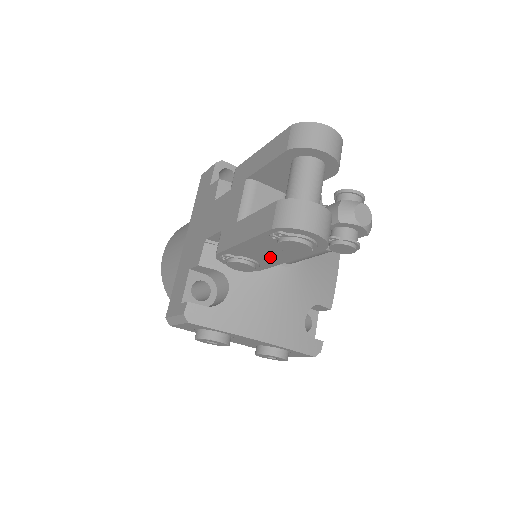
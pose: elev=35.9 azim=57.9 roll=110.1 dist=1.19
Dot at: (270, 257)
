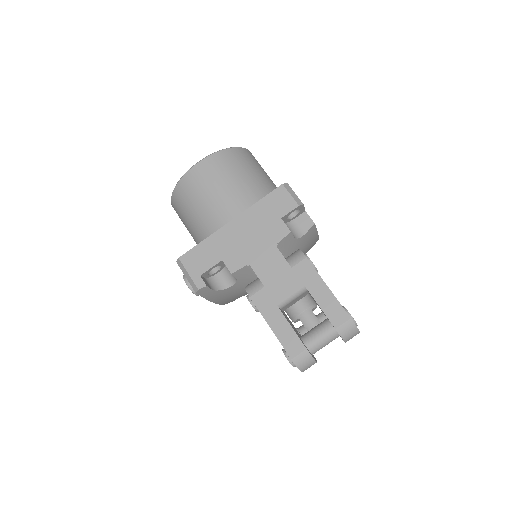
Dot at: occluded
